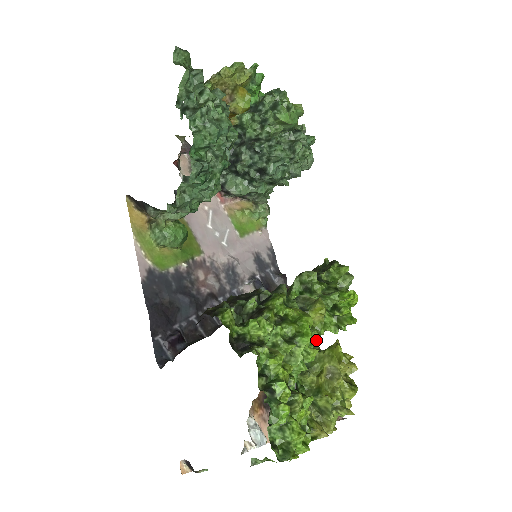
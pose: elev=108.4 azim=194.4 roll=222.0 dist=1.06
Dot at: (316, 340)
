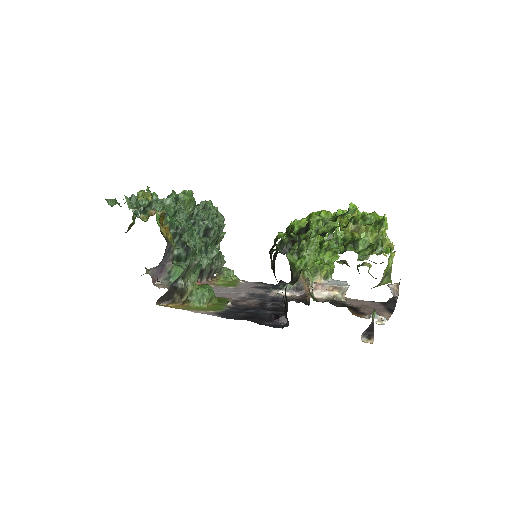
Dot at: (331, 234)
